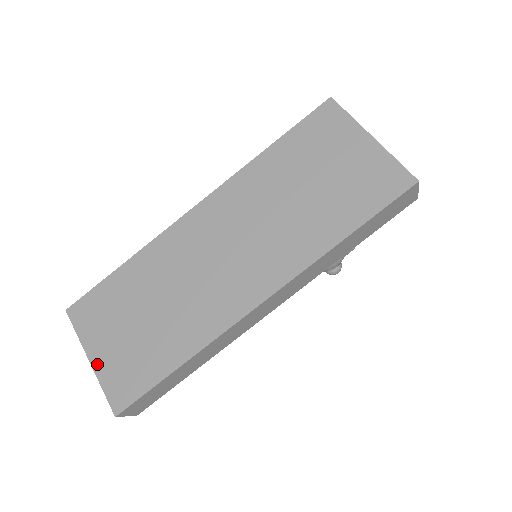
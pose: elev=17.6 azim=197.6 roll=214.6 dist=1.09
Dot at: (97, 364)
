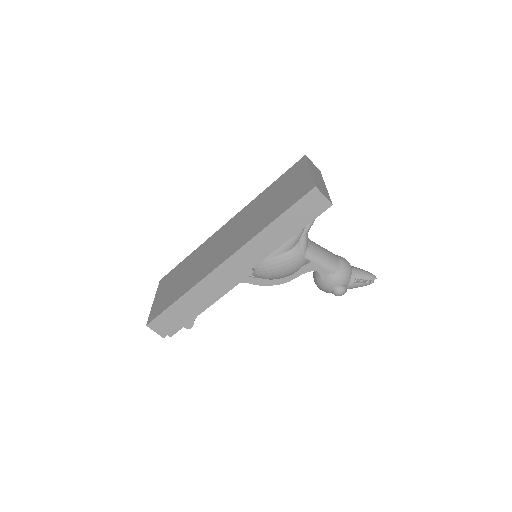
Dot at: (155, 302)
